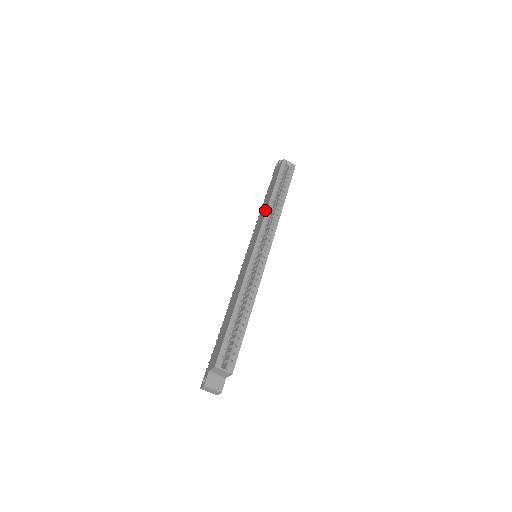
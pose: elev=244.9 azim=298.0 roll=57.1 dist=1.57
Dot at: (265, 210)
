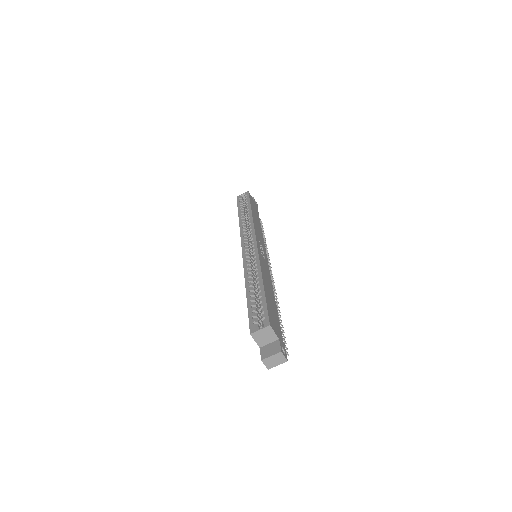
Dot at: occluded
